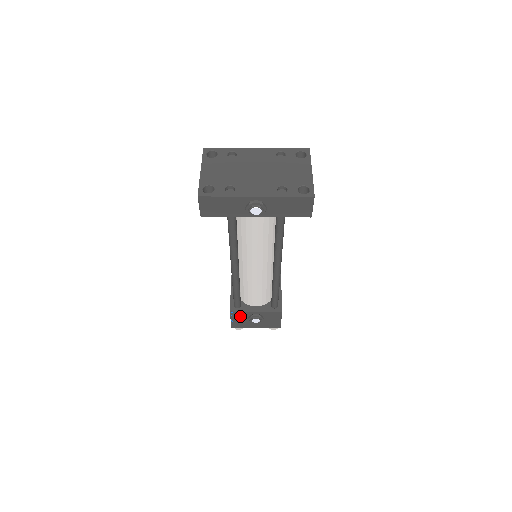
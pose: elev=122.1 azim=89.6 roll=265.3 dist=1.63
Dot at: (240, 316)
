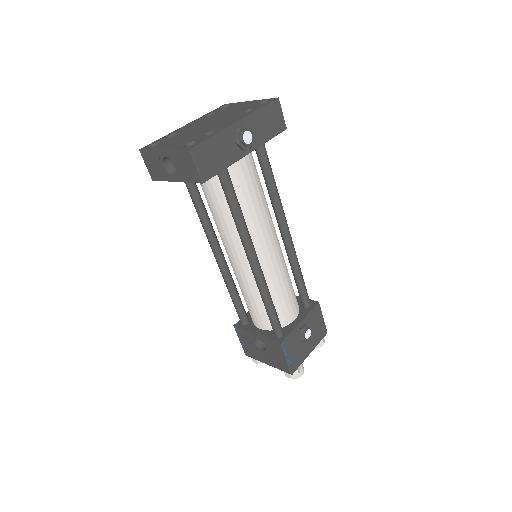
Dot at: (291, 344)
